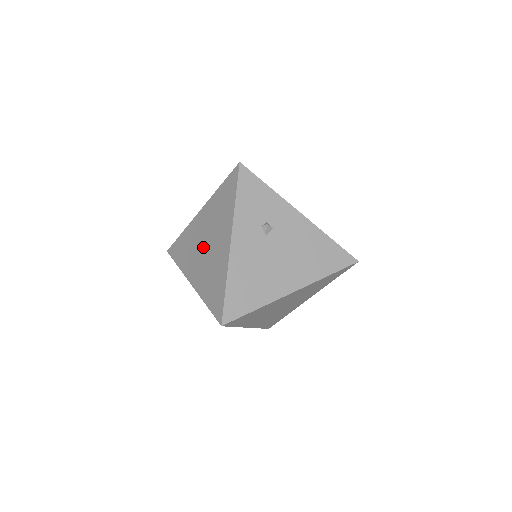
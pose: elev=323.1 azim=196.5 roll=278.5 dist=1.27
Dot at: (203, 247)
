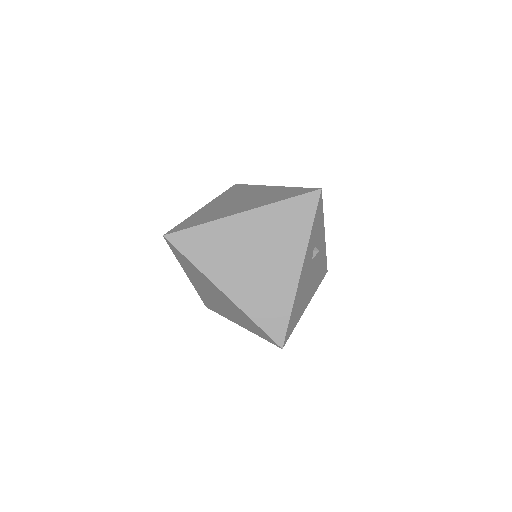
Dot at: (250, 258)
